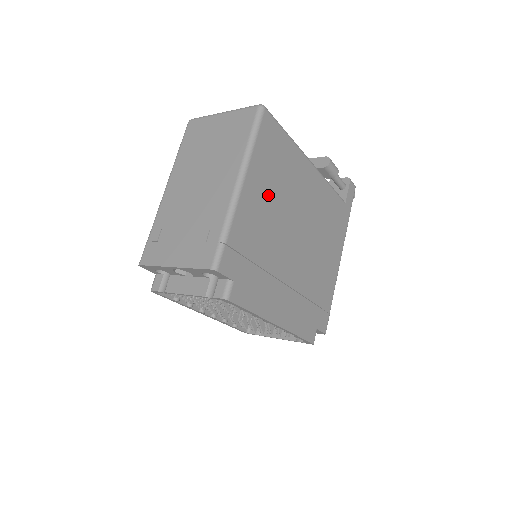
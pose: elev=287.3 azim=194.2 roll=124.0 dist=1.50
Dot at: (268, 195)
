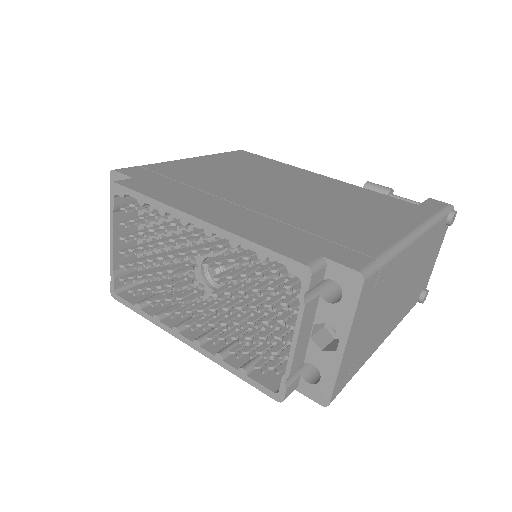
Dot at: (227, 168)
